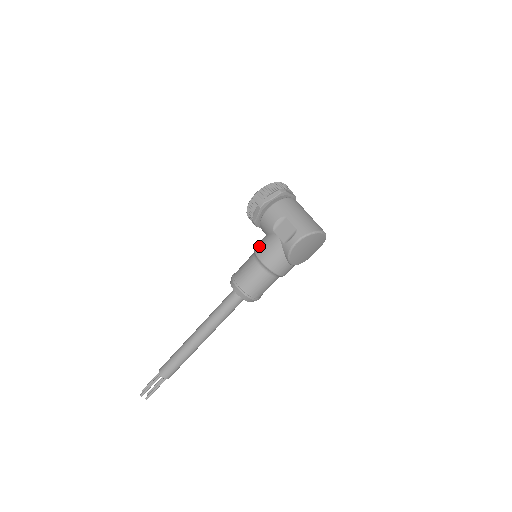
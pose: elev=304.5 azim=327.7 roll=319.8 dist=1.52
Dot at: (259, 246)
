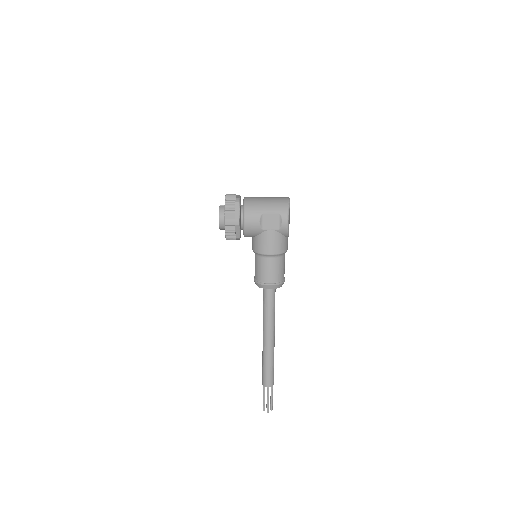
Dot at: (261, 248)
